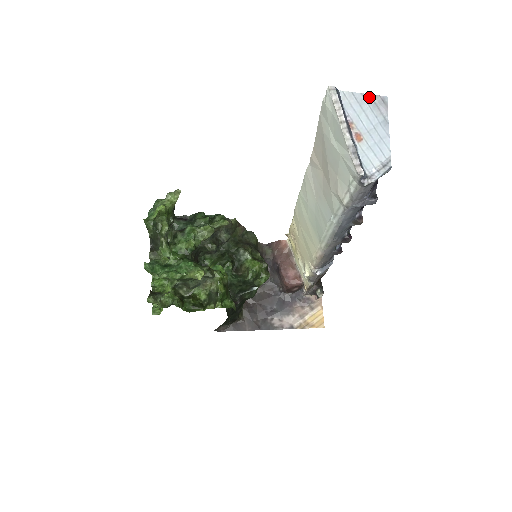
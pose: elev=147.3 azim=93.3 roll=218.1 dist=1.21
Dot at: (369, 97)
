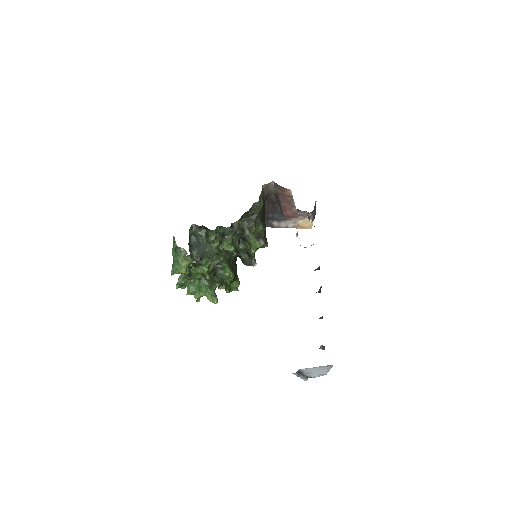
Dot at: (320, 366)
